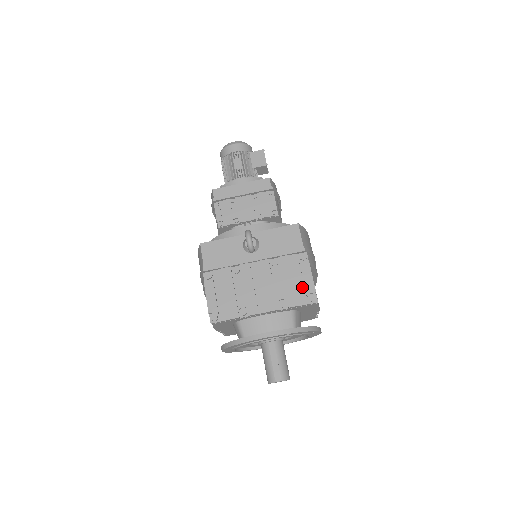
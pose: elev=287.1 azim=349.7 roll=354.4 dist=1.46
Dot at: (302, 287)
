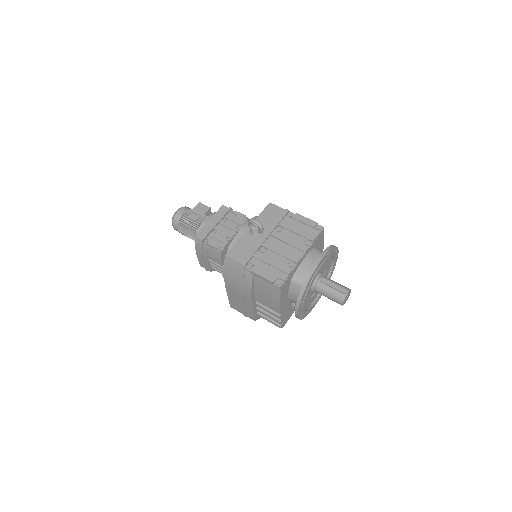
Dot at: (308, 227)
